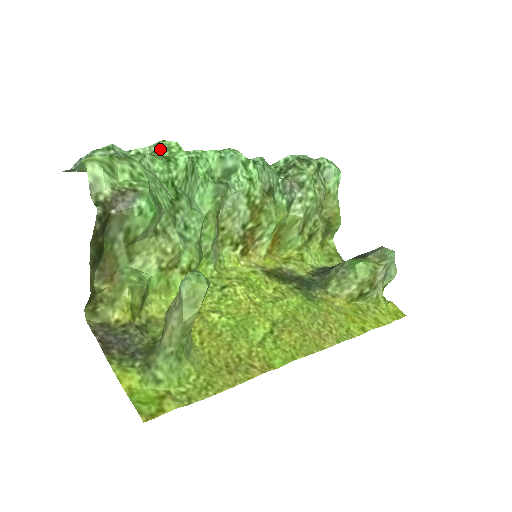
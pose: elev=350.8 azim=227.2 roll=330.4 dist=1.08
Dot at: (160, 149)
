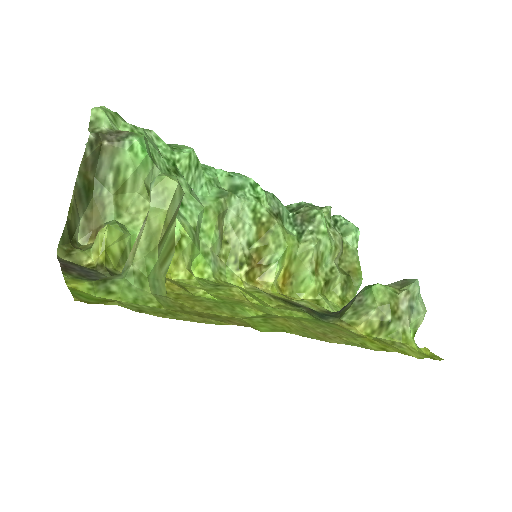
Dot at: occluded
